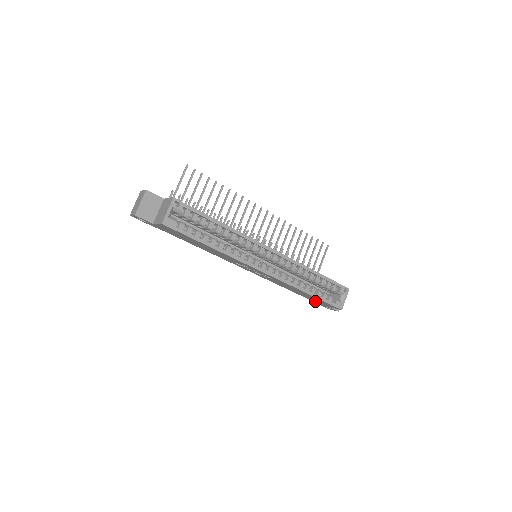
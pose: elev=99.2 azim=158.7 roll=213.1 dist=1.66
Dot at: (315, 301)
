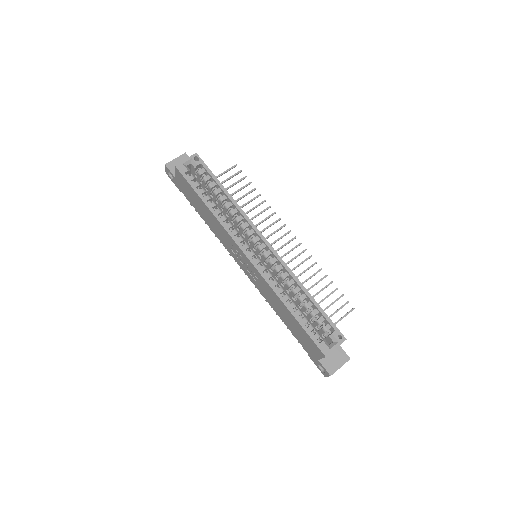
Dot at: (306, 347)
